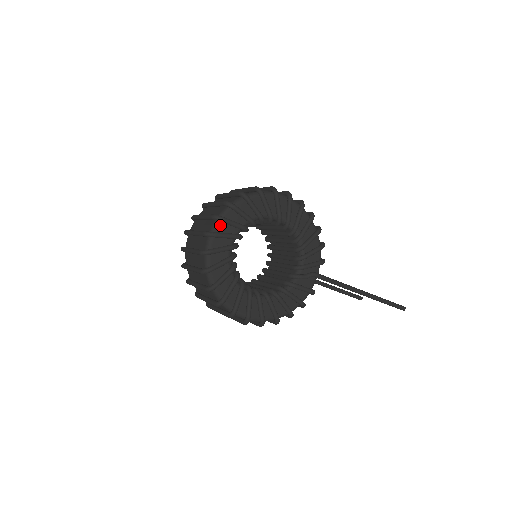
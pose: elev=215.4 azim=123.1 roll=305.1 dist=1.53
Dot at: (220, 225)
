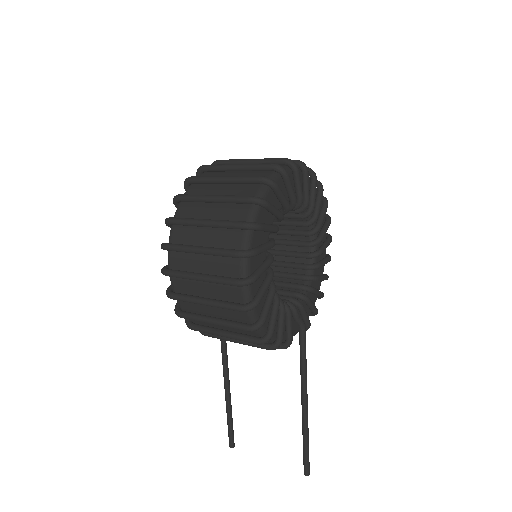
Dot at: occluded
